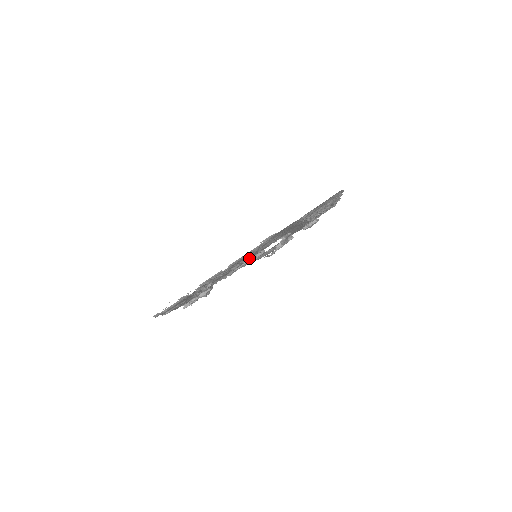
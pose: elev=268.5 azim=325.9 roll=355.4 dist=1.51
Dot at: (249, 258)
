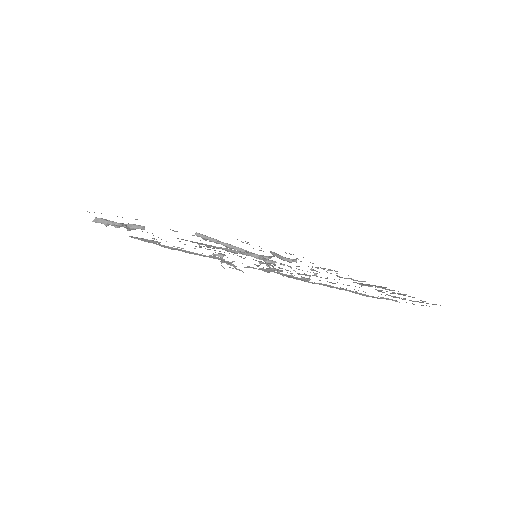
Dot at: occluded
